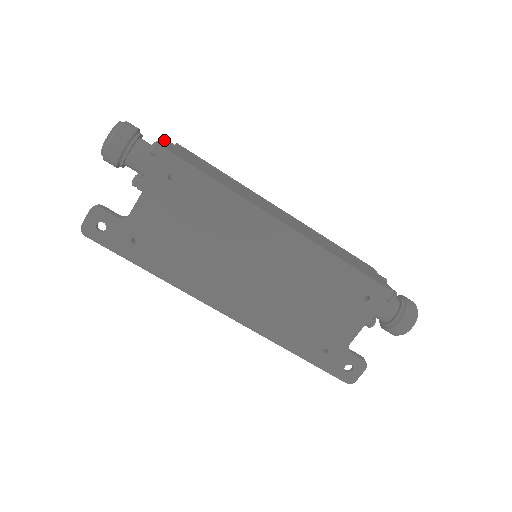
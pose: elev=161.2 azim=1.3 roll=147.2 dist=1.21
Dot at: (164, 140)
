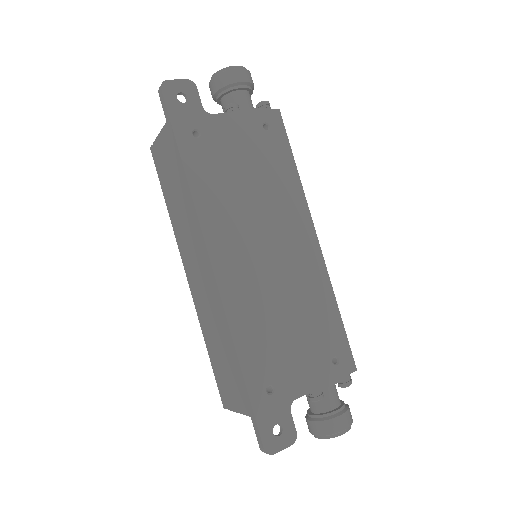
Dot at: occluded
